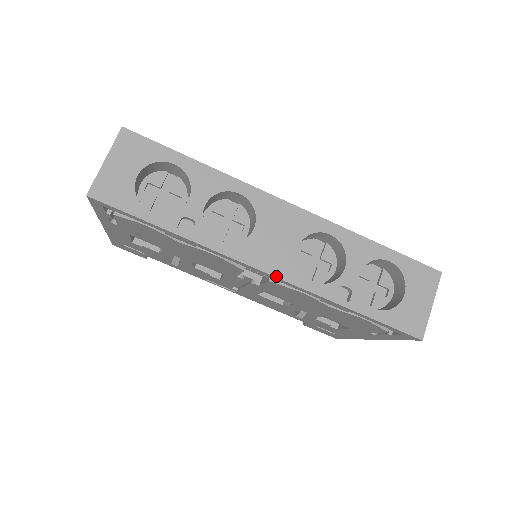
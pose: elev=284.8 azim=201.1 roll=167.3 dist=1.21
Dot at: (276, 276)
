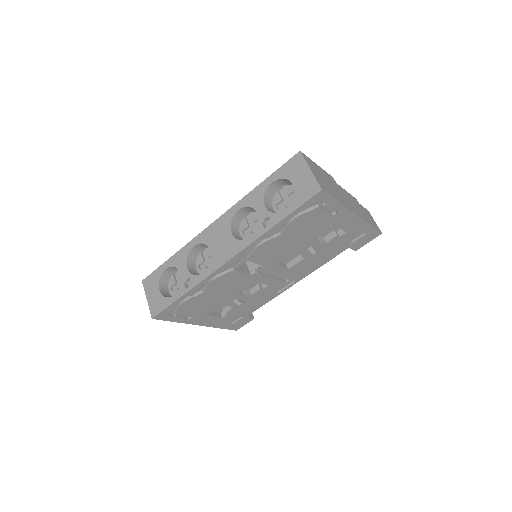
Dot at: (234, 256)
